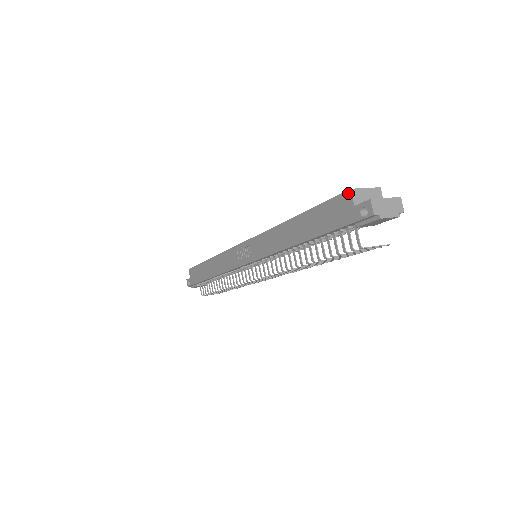
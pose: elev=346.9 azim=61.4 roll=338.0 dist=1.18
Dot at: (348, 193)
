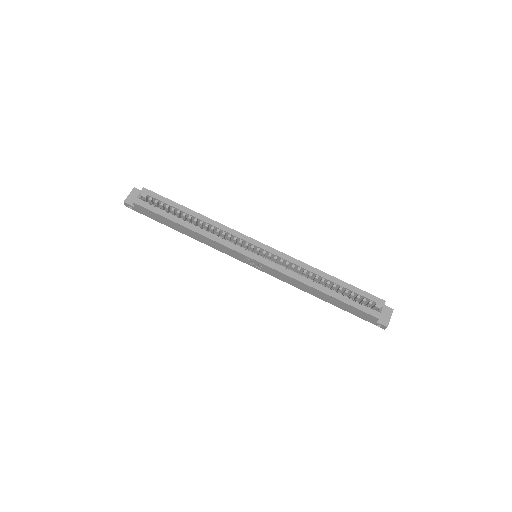
Dot at: (376, 319)
